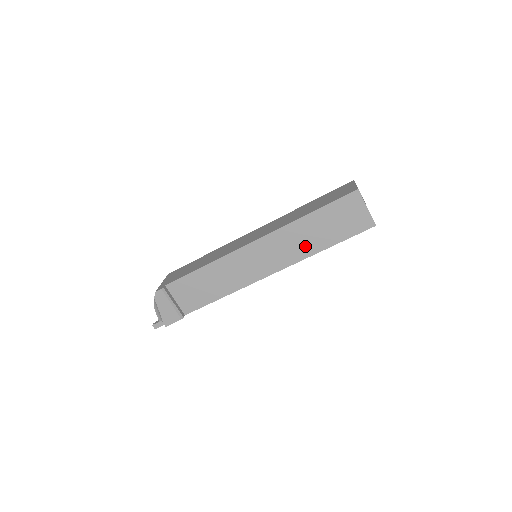
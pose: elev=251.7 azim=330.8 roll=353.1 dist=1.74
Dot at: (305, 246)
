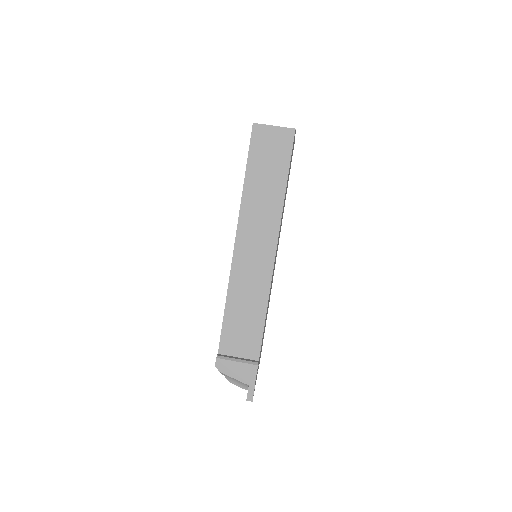
Dot at: (271, 201)
